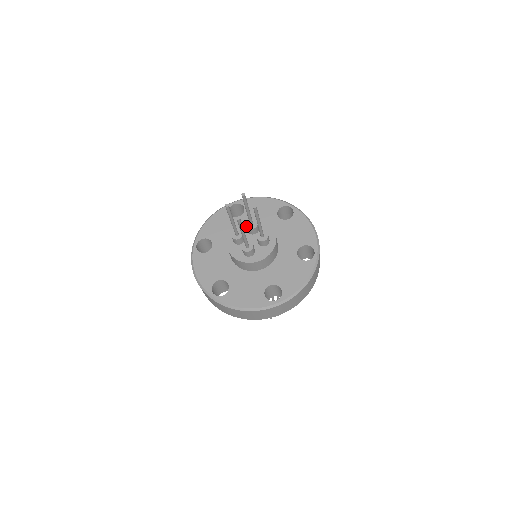
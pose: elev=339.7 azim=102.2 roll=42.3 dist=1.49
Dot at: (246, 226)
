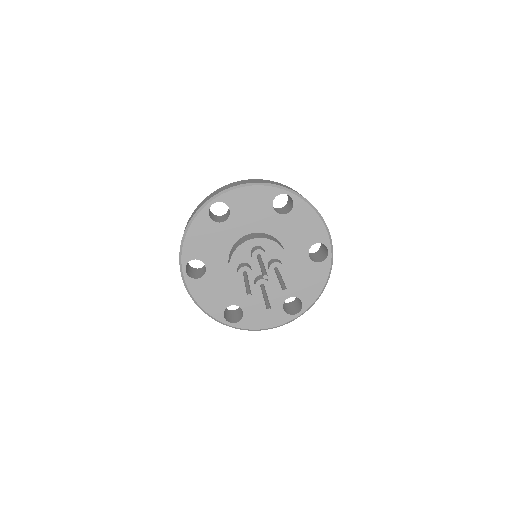
Dot at: (253, 260)
